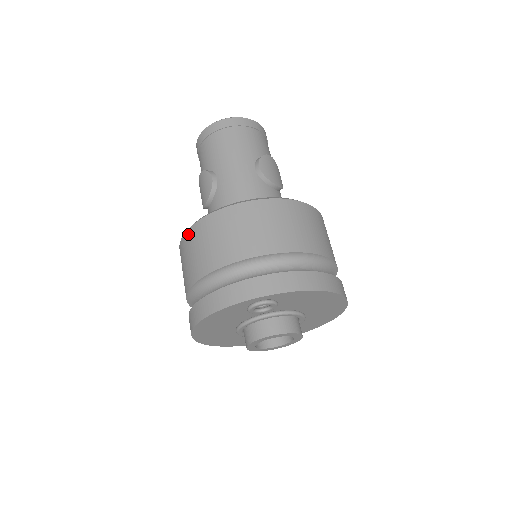
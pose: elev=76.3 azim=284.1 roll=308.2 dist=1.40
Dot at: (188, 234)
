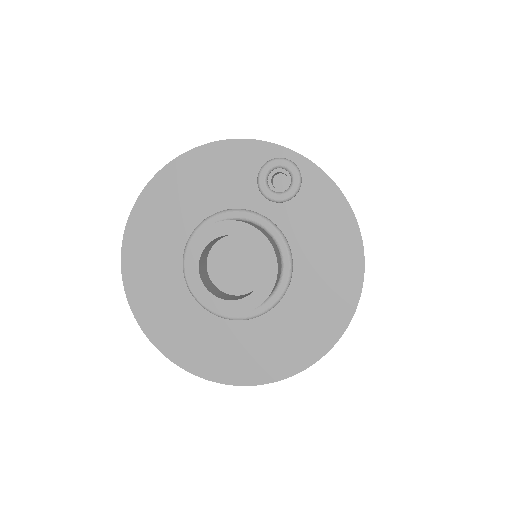
Dot at: occluded
